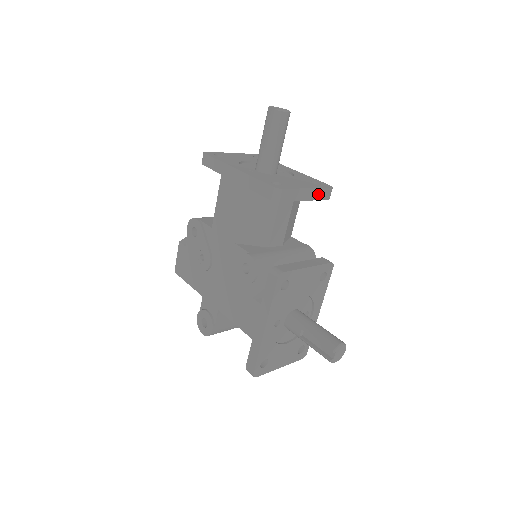
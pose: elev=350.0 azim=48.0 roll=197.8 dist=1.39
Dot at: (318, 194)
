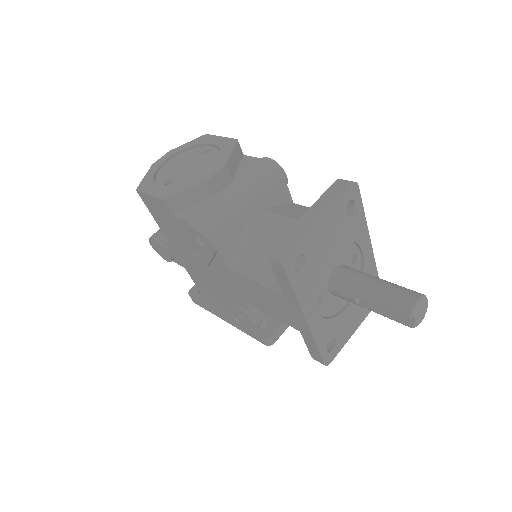
Dot at: occluded
